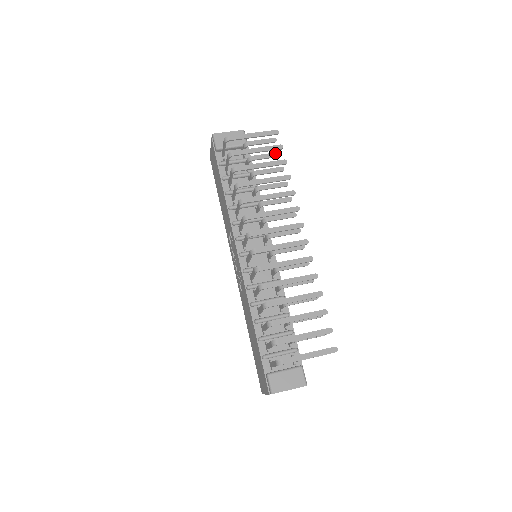
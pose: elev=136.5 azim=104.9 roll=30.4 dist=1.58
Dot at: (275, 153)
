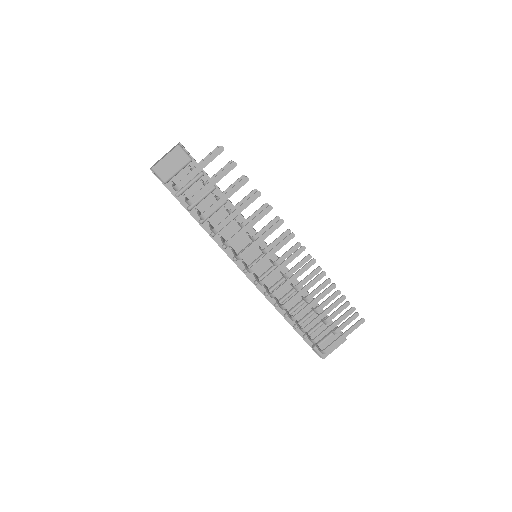
Dot at: (228, 164)
